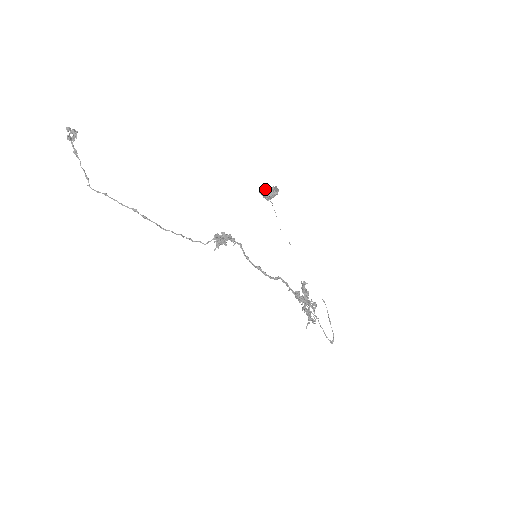
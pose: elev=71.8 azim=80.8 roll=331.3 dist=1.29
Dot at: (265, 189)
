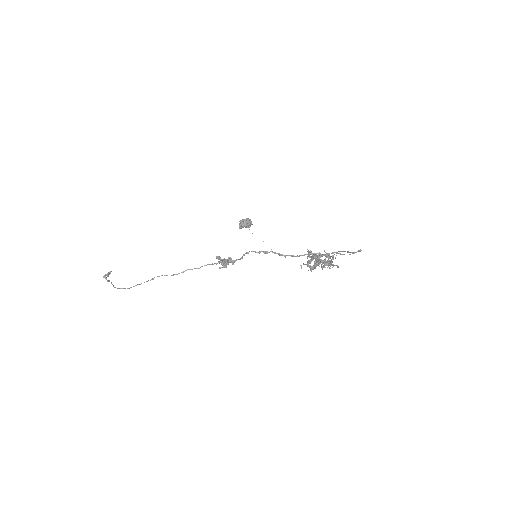
Dot at: occluded
